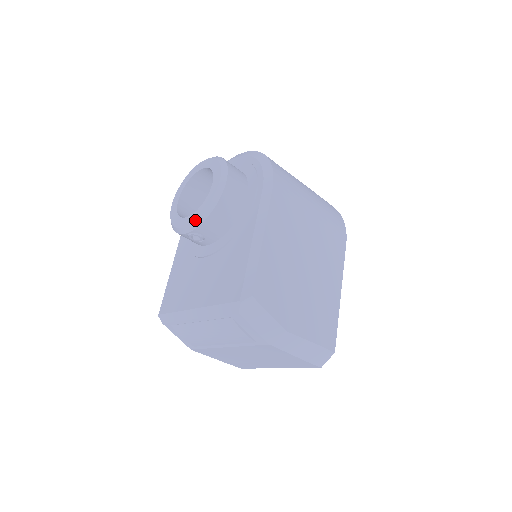
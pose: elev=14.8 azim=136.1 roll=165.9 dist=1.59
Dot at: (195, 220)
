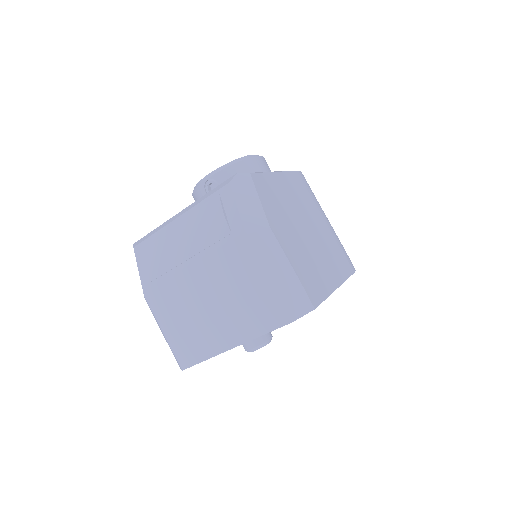
Dot at: (220, 167)
